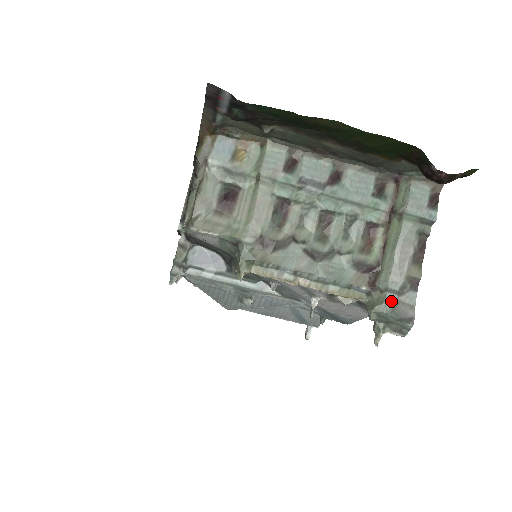
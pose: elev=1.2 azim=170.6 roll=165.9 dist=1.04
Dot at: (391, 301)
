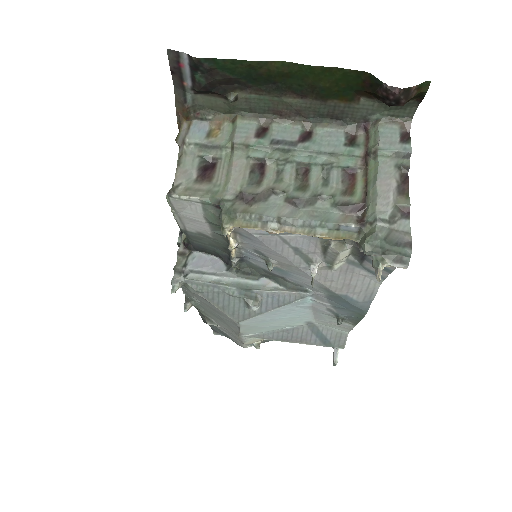
Dot at: (383, 230)
